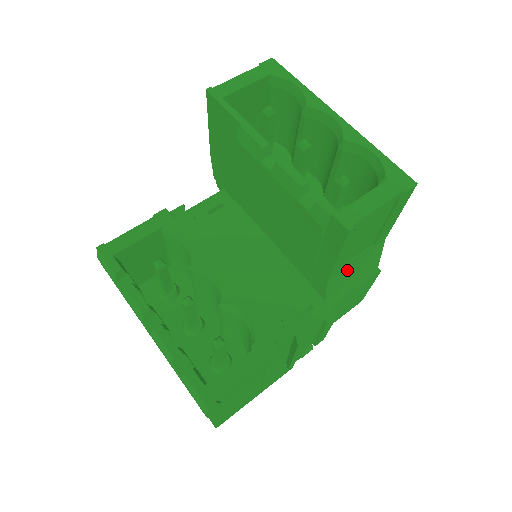
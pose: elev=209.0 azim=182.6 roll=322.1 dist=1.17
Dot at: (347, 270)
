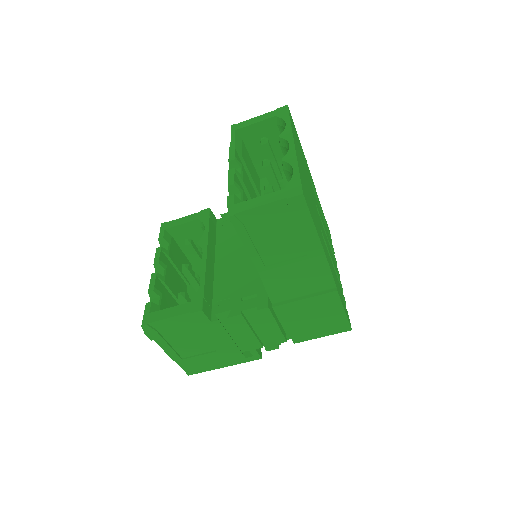
Dot at: (282, 271)
